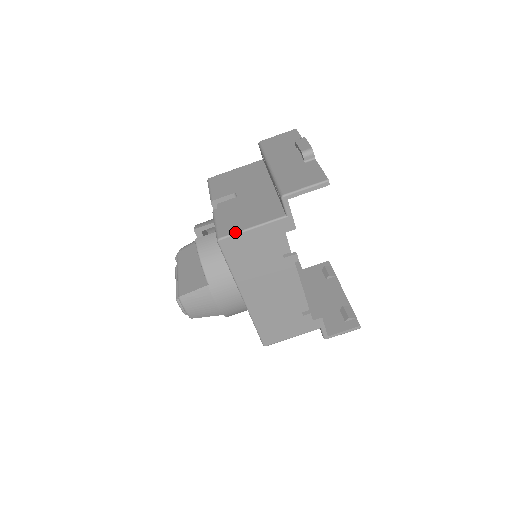
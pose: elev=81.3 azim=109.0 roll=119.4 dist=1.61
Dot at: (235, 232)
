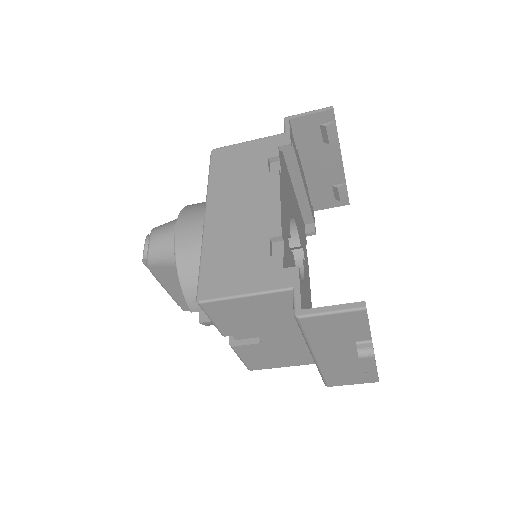
Dot at: occluded
